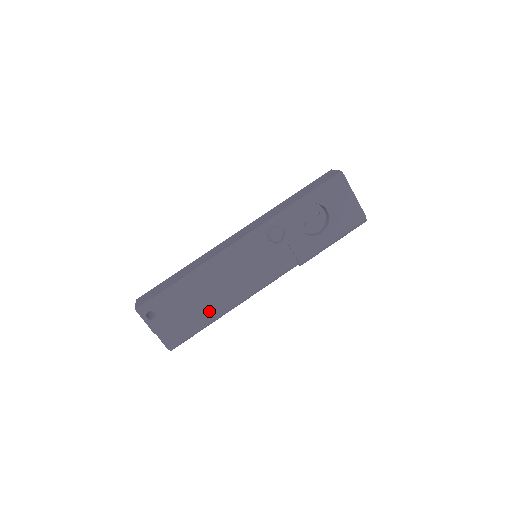
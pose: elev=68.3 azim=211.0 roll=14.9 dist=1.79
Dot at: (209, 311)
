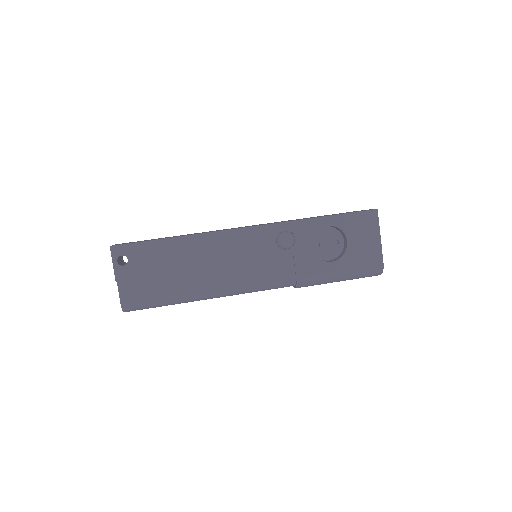
Dot at: (183, 287)
